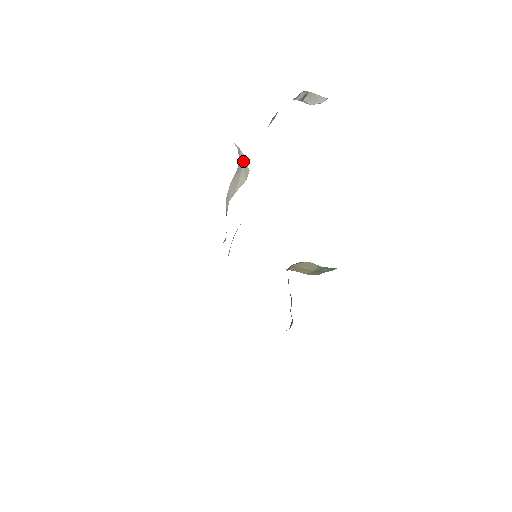
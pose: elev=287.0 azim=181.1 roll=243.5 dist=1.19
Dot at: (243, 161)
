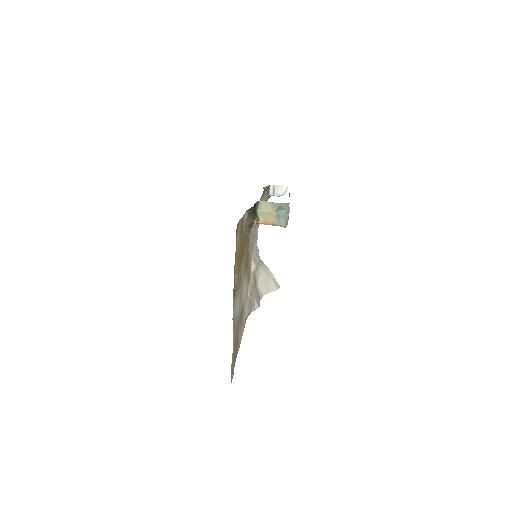
Dot at: (269, 272)
